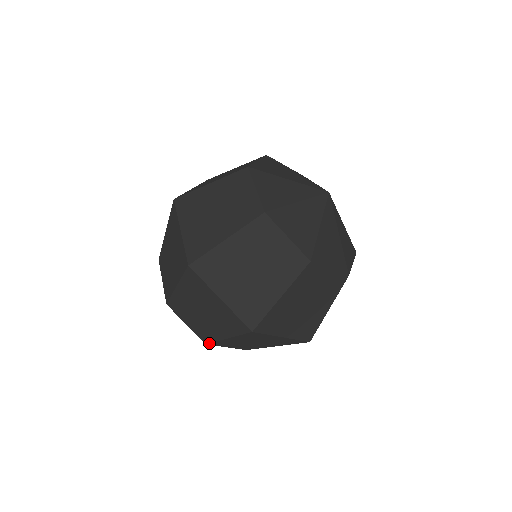
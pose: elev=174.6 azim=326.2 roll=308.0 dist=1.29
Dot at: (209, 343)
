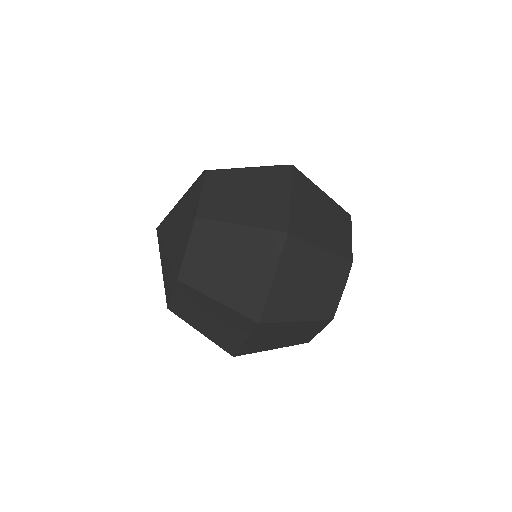
Dot at: (184, 283)
